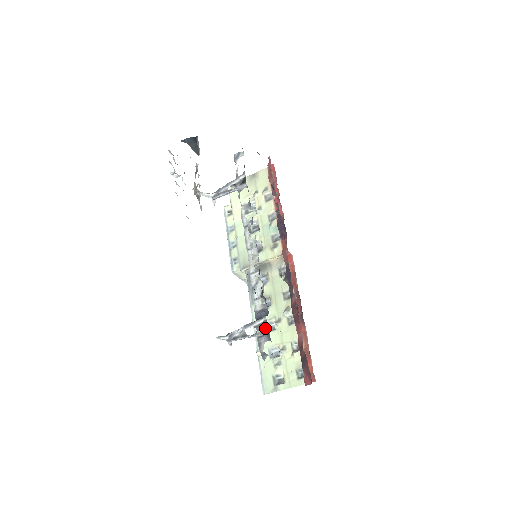
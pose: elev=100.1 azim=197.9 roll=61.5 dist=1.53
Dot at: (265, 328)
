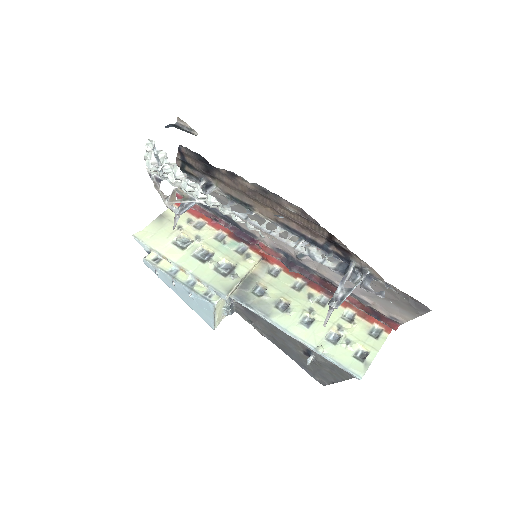
Dot at: (362, 270)
